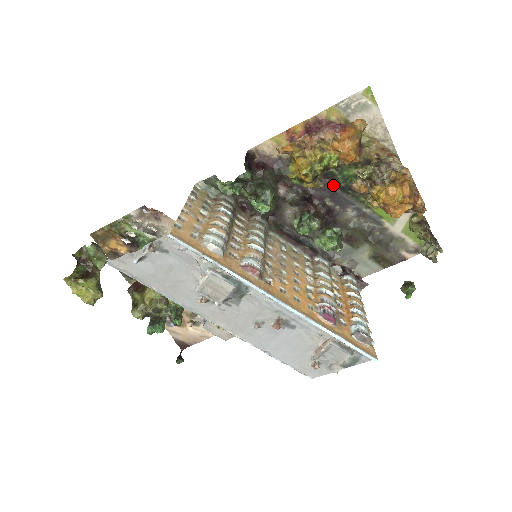
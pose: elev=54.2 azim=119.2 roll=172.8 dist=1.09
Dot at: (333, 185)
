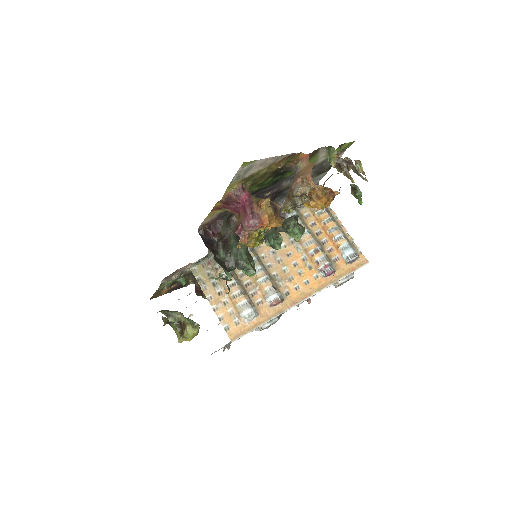
Dot at: (263, 190)
